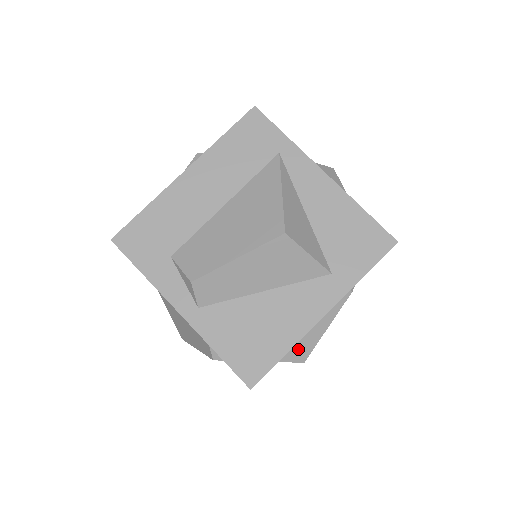
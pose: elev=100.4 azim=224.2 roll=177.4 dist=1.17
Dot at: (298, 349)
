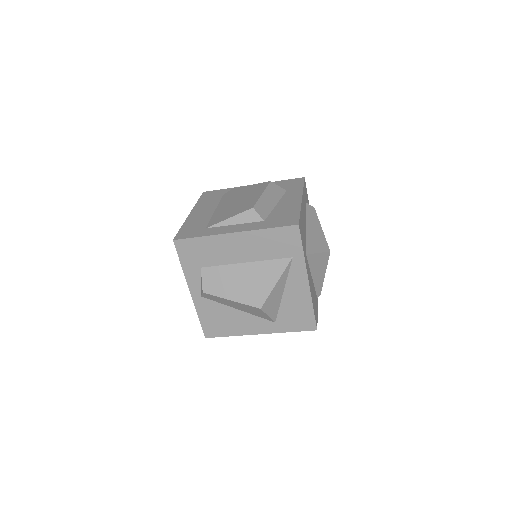
Dot at: occluded
